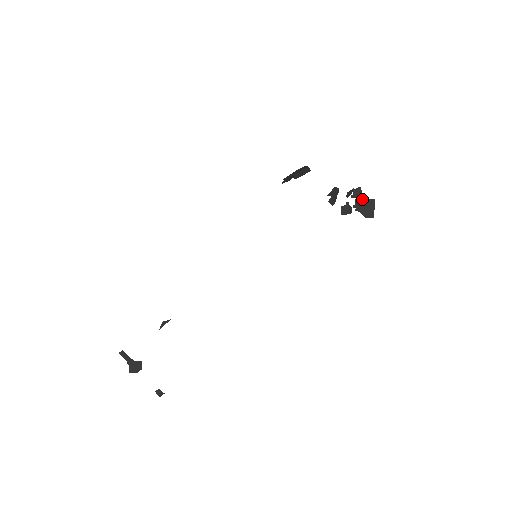
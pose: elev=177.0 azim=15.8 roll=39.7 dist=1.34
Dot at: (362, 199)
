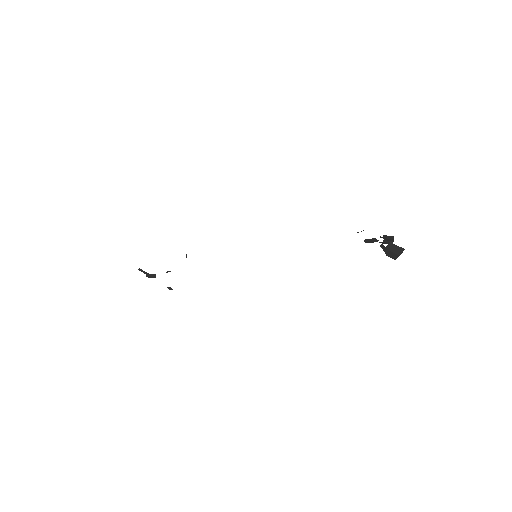
Dot at: (391, 243)
